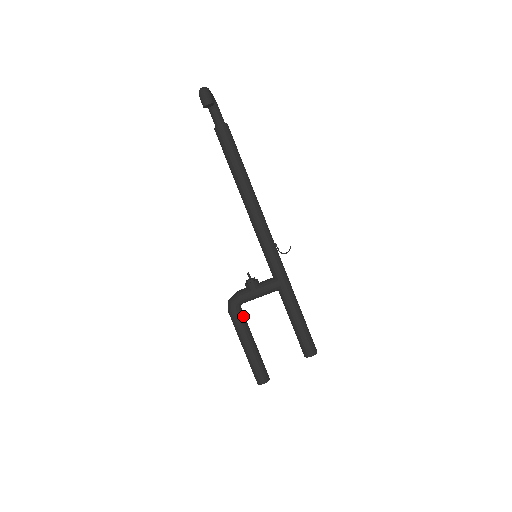
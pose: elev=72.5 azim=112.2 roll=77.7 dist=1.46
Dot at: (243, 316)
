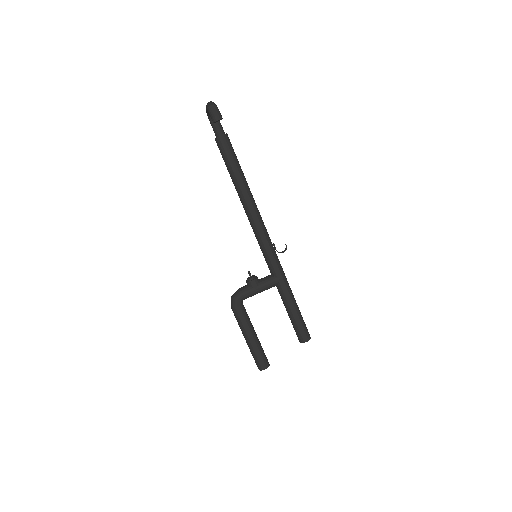
Dot at: (245, 311)
